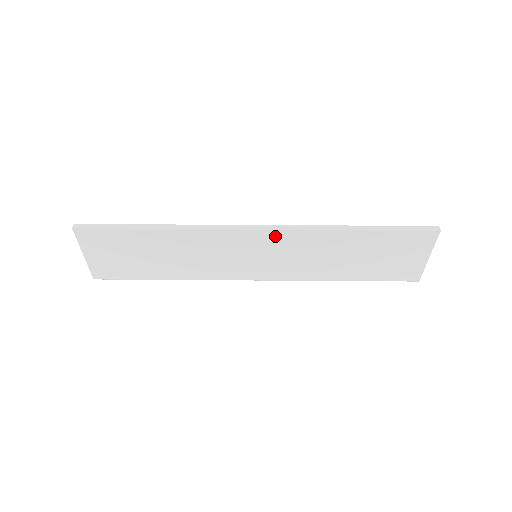
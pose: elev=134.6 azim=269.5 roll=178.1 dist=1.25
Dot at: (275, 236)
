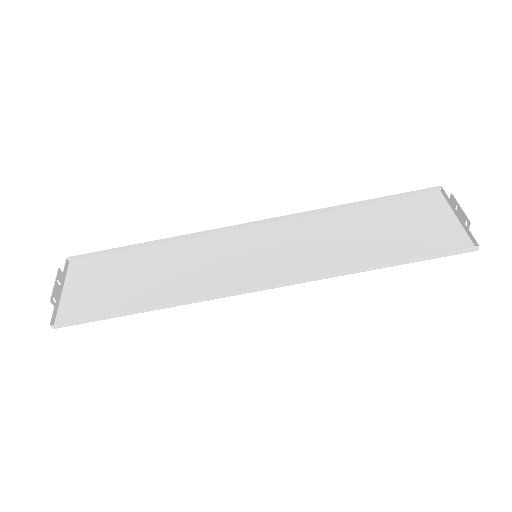
Dot at: (282, 278)
